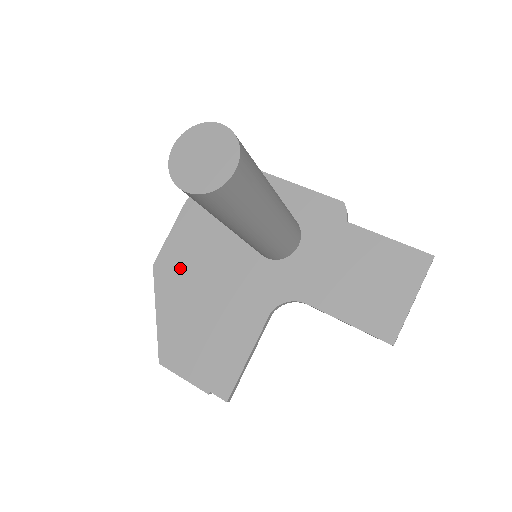
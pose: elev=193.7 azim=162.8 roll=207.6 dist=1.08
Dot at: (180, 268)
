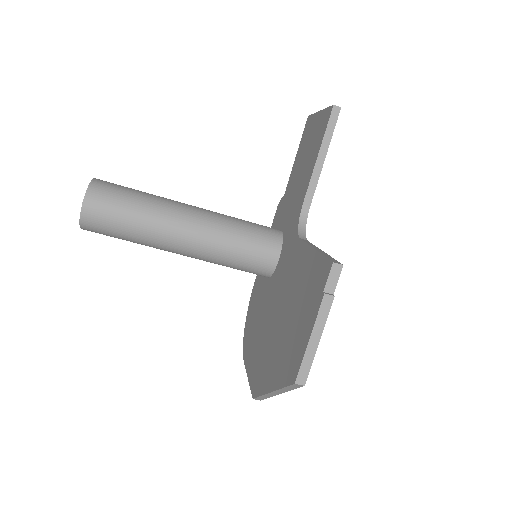
Dot at: (261, 360)
